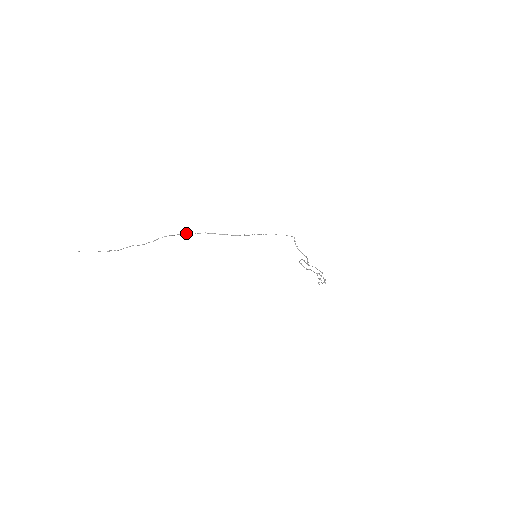
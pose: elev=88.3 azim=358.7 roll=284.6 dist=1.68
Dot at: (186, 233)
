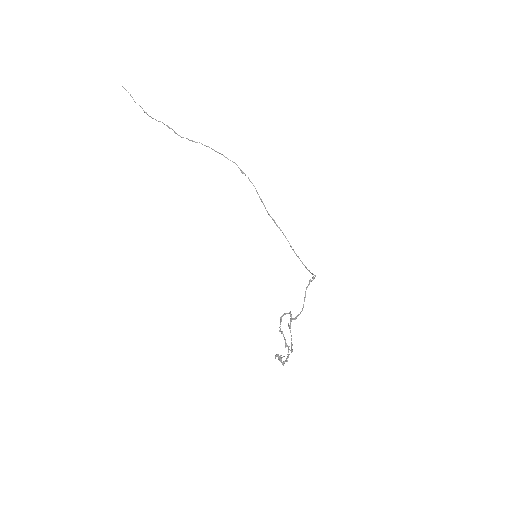
Dot at: occluded
